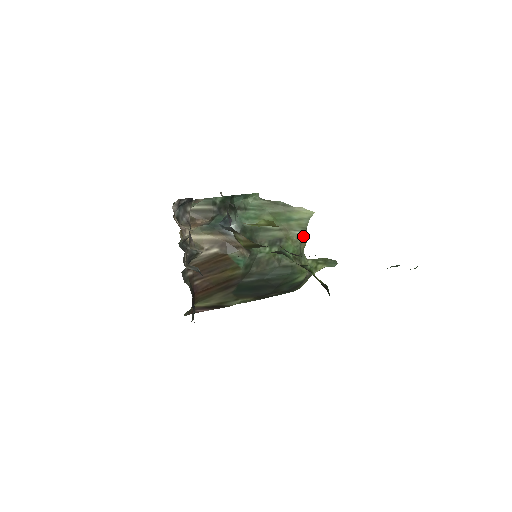
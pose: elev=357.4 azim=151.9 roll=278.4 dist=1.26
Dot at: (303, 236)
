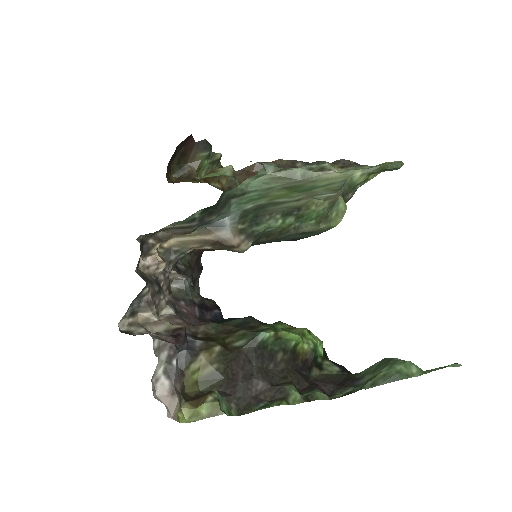
Dot at: (334, 196)
